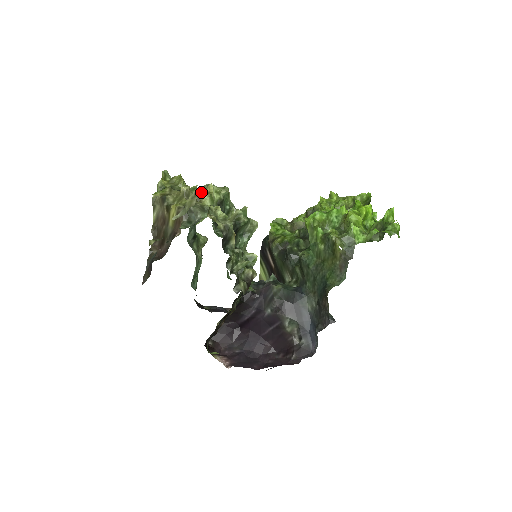
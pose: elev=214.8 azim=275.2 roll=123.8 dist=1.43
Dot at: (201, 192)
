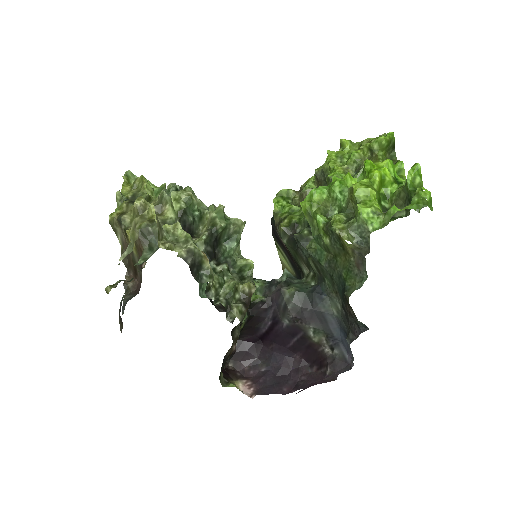
Dot at: (141, 219)
